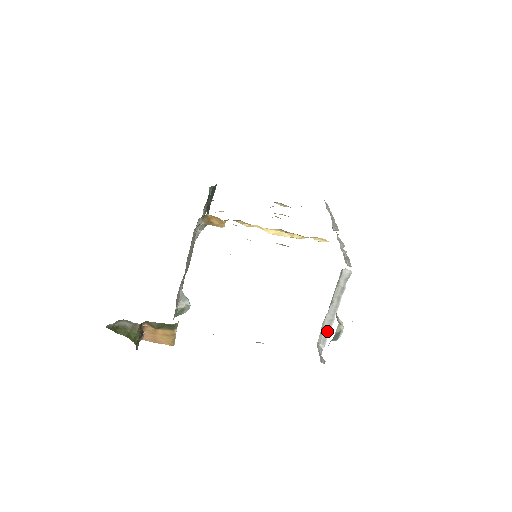
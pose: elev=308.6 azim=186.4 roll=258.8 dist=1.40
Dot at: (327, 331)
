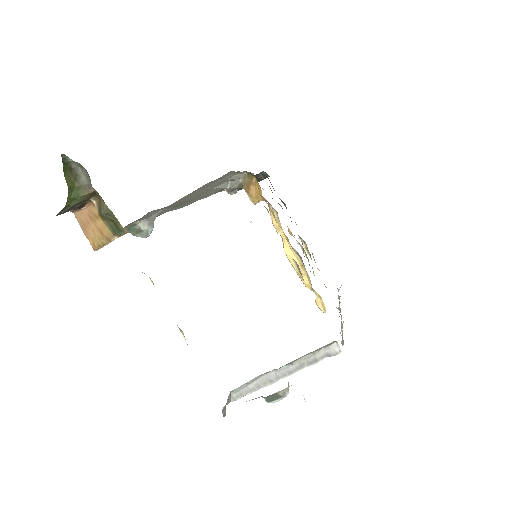
Dot at: (254, 388)
